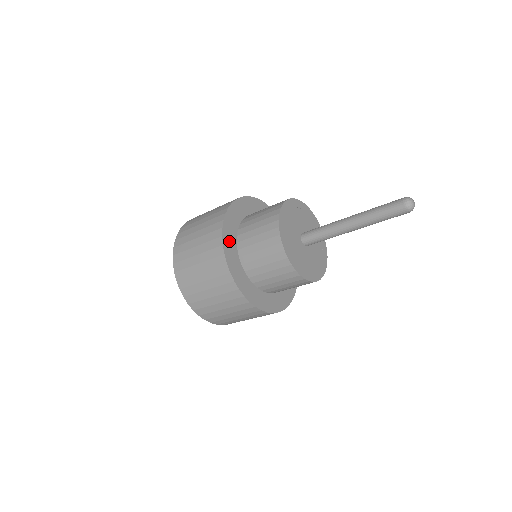
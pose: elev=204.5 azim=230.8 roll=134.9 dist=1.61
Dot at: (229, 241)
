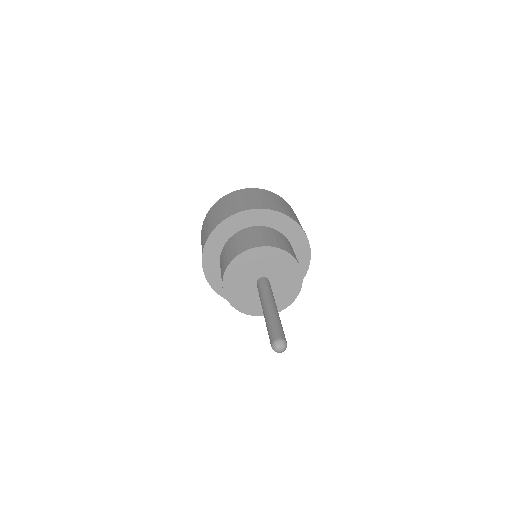
Dot at: (217, 282)
